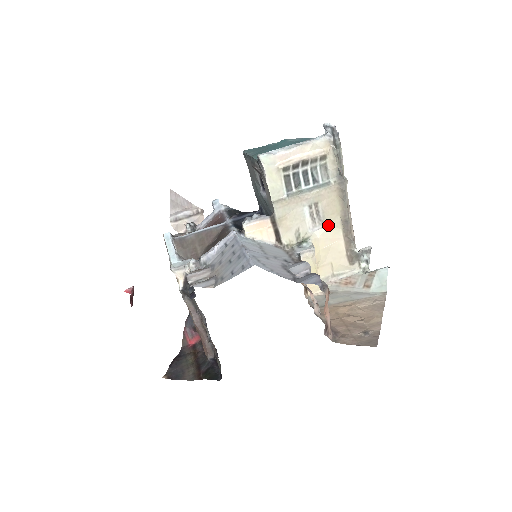
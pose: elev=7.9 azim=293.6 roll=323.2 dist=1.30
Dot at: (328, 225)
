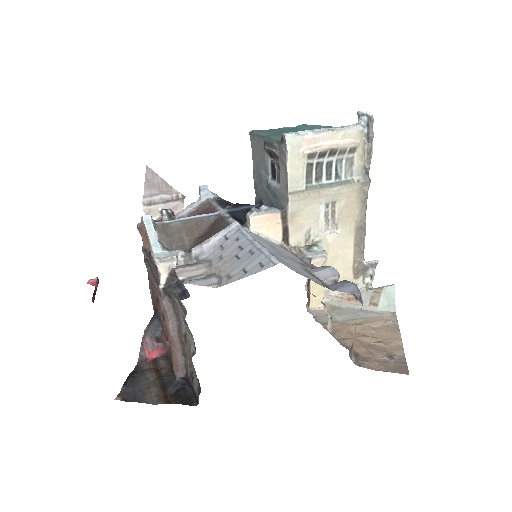
Dot at: (341, 230)
